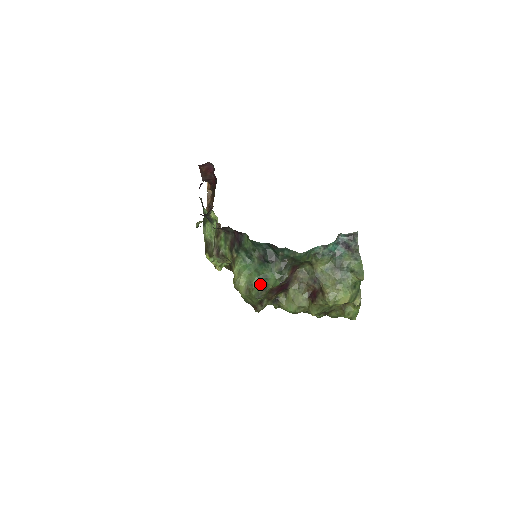
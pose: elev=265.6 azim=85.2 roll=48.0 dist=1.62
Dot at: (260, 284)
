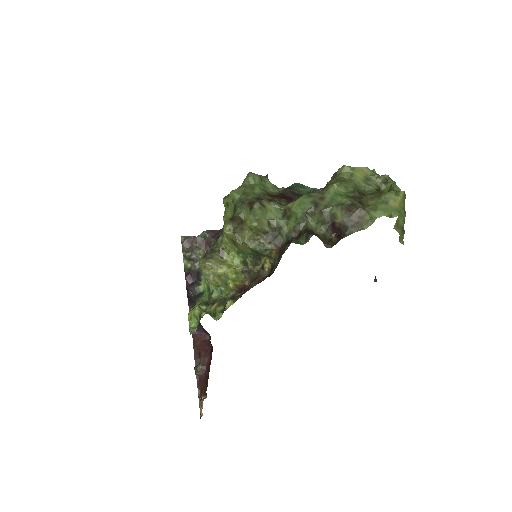
Dot at: occluded
